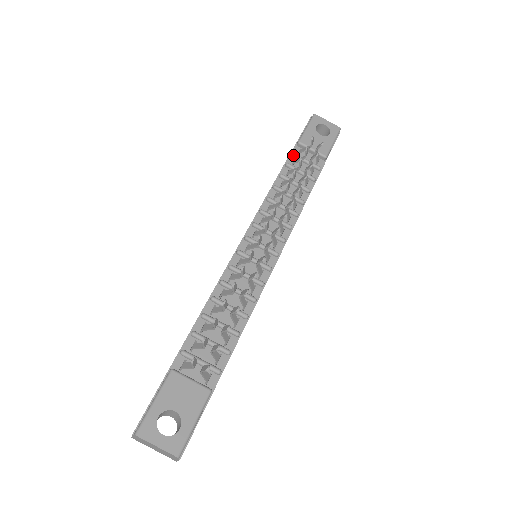
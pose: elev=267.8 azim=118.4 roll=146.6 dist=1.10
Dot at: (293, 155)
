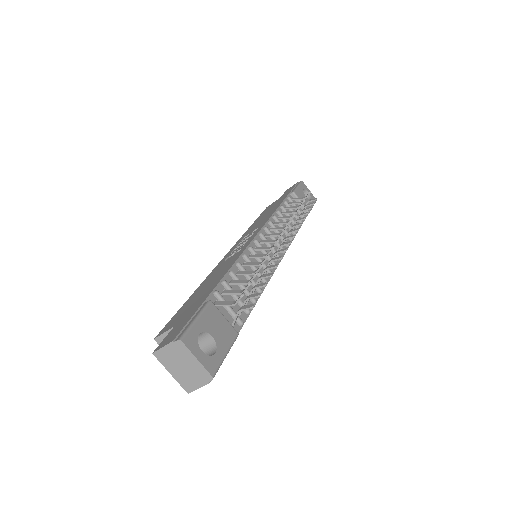
Dot at: (289, 198)
